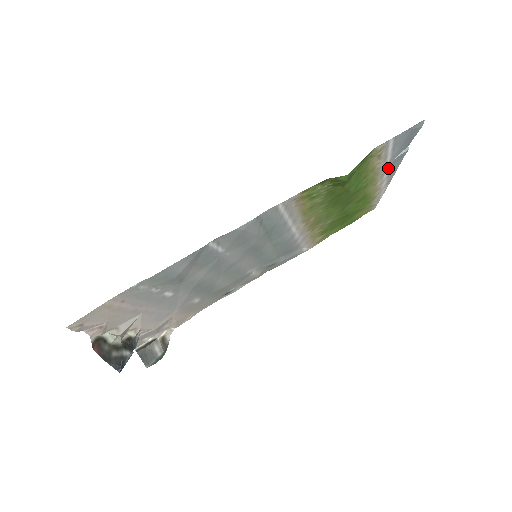
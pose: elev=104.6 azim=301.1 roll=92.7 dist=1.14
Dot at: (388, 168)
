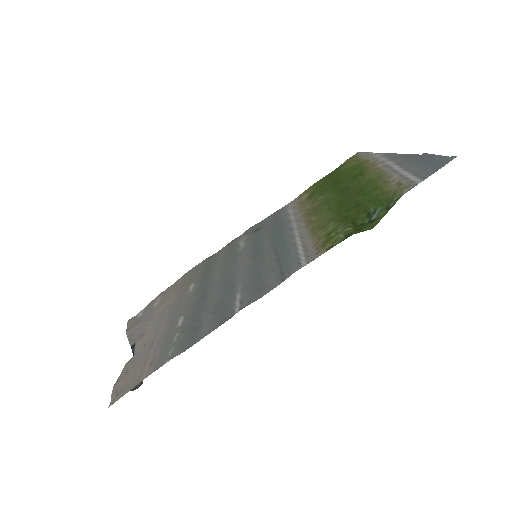
Dot at: (396, 164)
